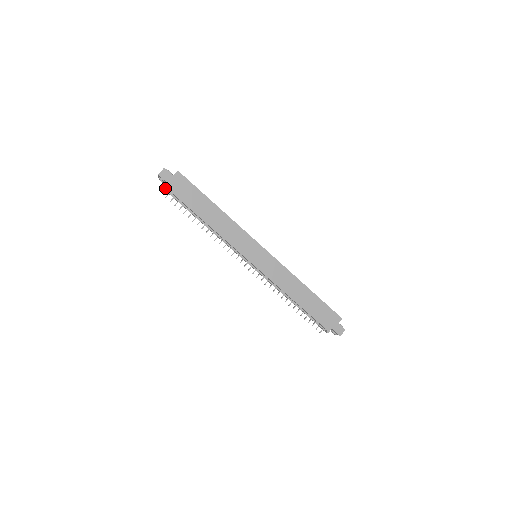
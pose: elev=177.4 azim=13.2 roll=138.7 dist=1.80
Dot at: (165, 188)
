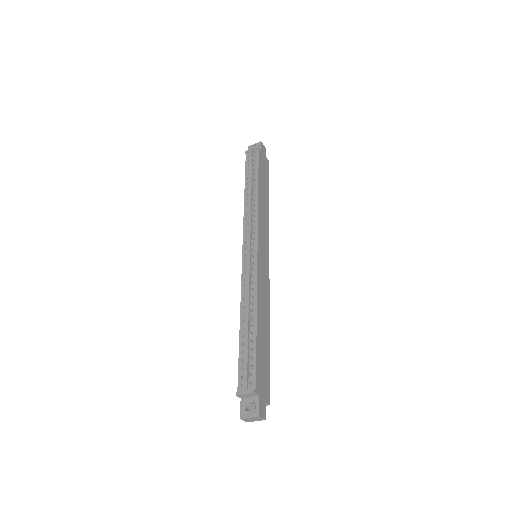
Dot at: (258, 147)
